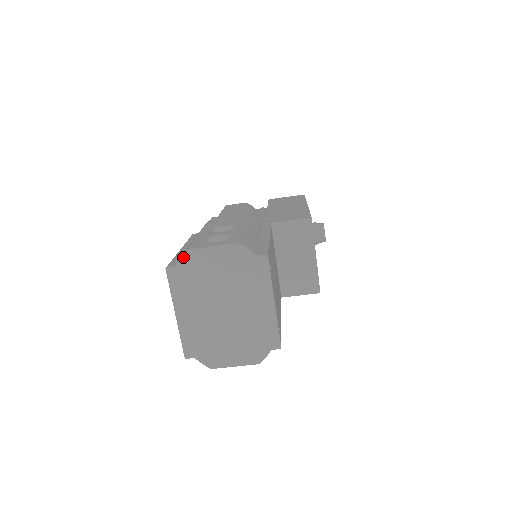
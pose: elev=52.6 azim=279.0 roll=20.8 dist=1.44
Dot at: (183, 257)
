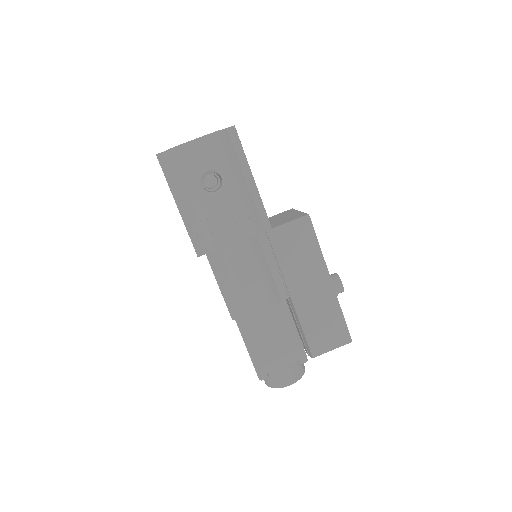
Dot at: occluded
